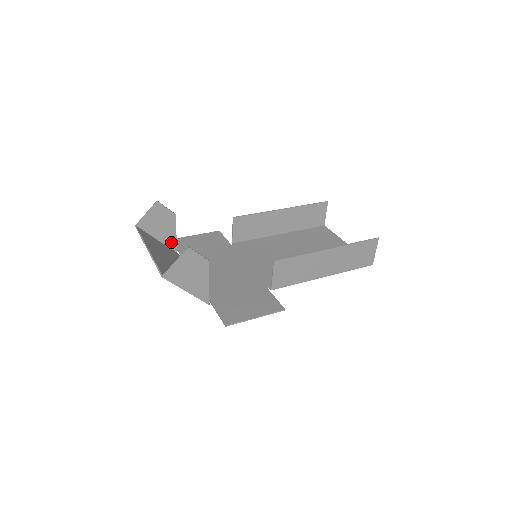
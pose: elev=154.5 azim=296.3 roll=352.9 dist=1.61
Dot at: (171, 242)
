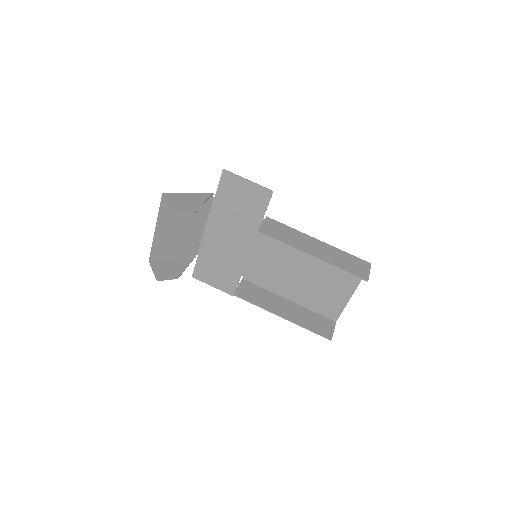
Dot at: (203, 197)
